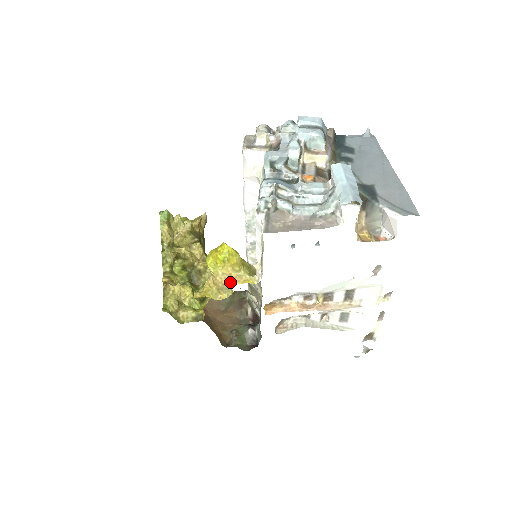
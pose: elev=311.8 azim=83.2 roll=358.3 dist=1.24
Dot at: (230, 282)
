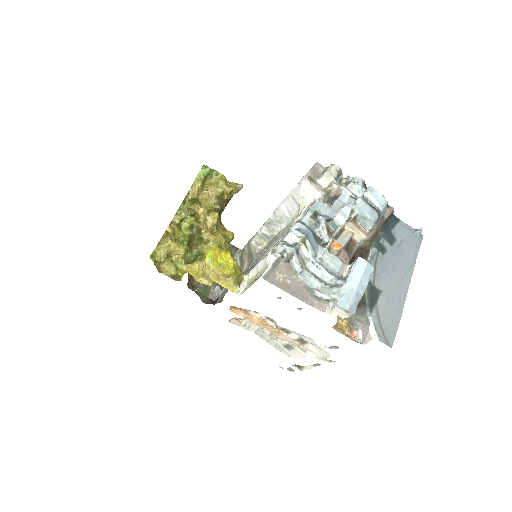
Dot at: (215, 279)
